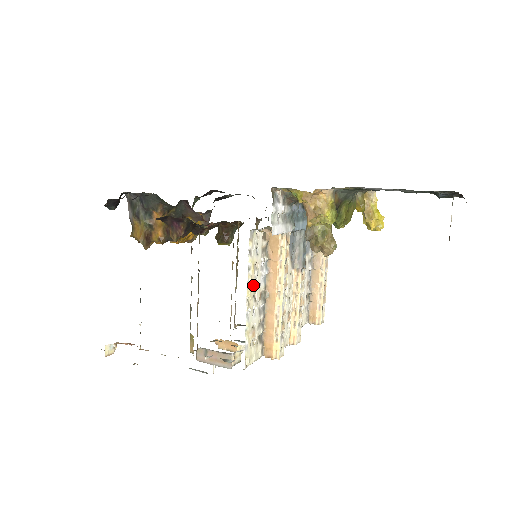
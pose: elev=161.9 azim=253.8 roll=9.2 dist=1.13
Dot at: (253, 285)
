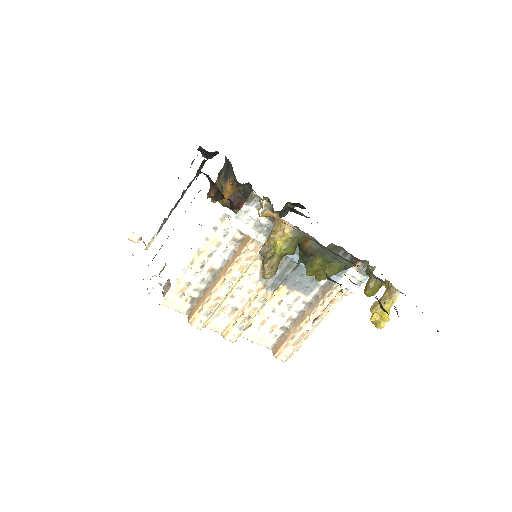
Dot at: (205, 254)
